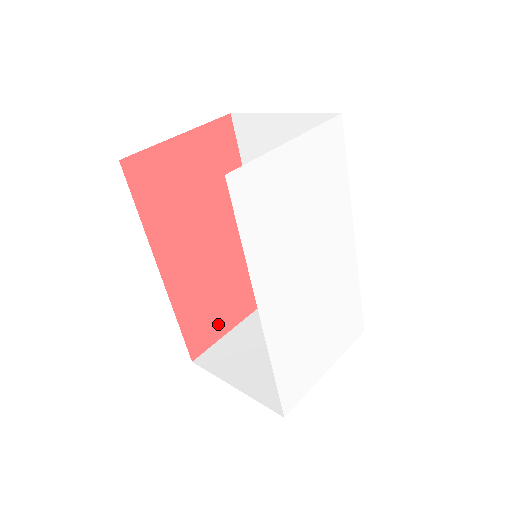
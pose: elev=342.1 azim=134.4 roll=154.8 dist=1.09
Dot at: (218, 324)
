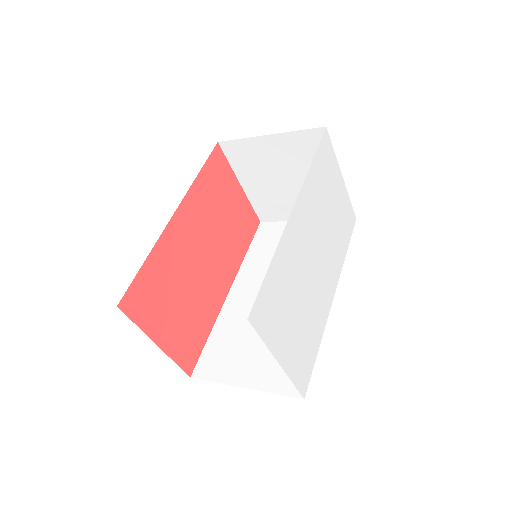
Dot at: (155, 317)
